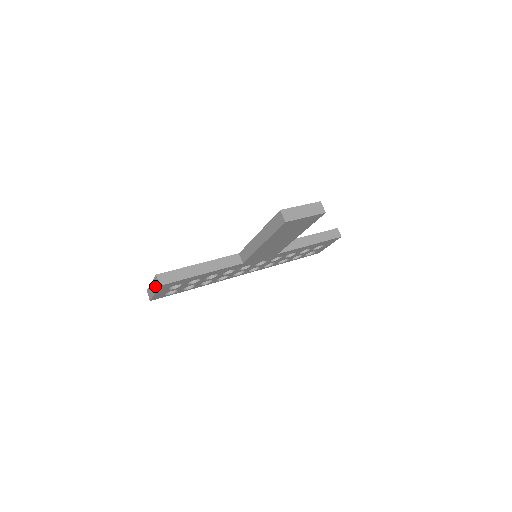
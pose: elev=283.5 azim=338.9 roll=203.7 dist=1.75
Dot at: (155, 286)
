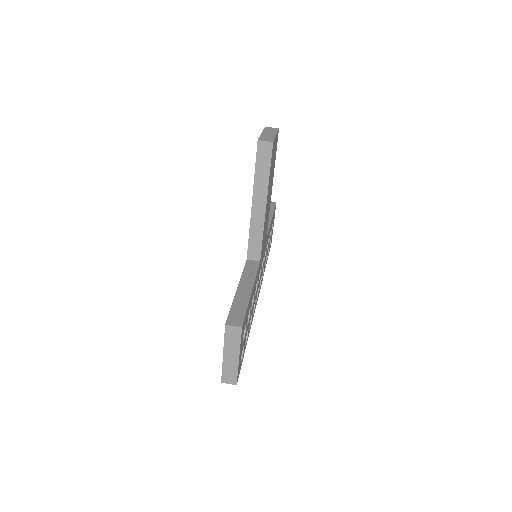
Dot at: (233, 344)
